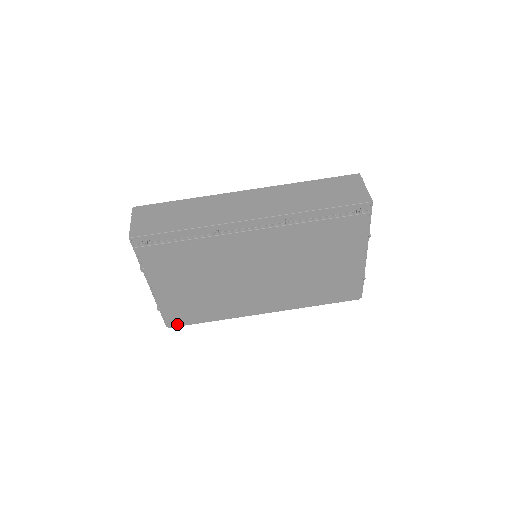
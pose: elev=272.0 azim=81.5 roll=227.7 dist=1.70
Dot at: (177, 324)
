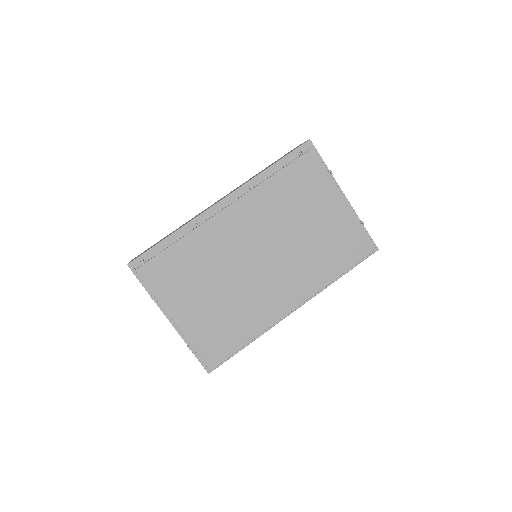
Dot at: (216, 361)
